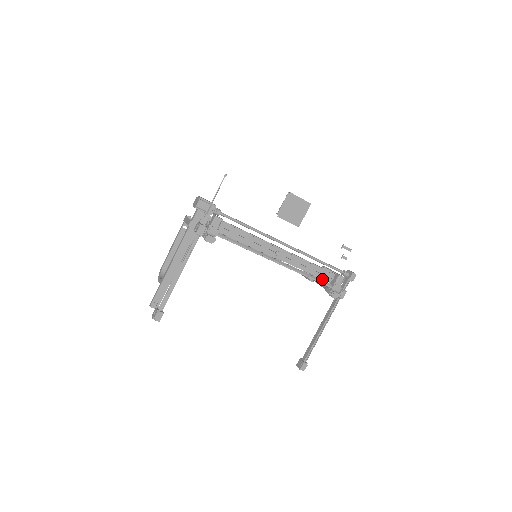
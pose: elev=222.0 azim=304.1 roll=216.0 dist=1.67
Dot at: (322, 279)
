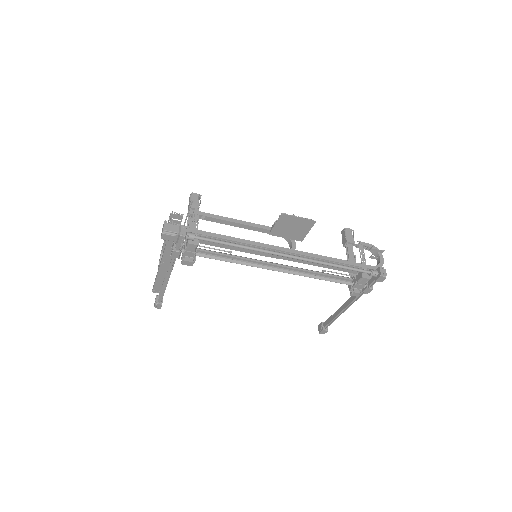
Dot at: (344, 271)
